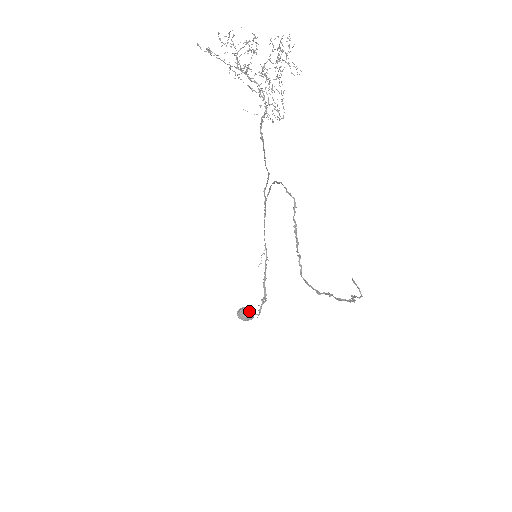
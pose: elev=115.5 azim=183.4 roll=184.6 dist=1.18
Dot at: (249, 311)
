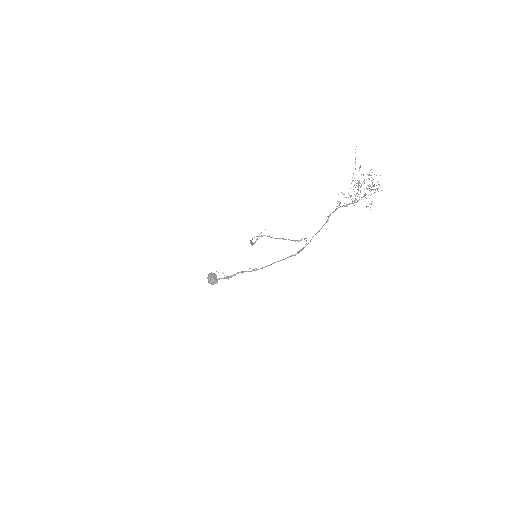
Dot at: occluded
